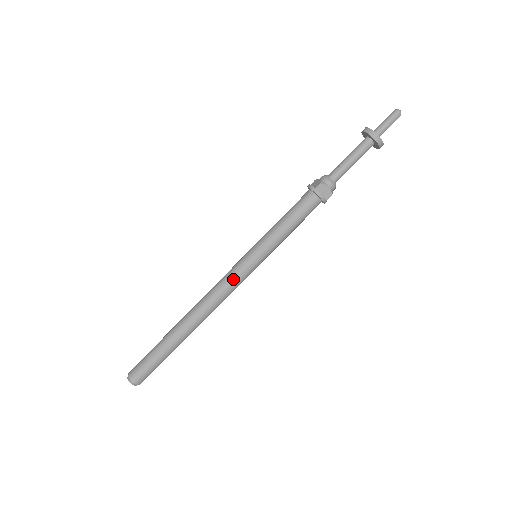
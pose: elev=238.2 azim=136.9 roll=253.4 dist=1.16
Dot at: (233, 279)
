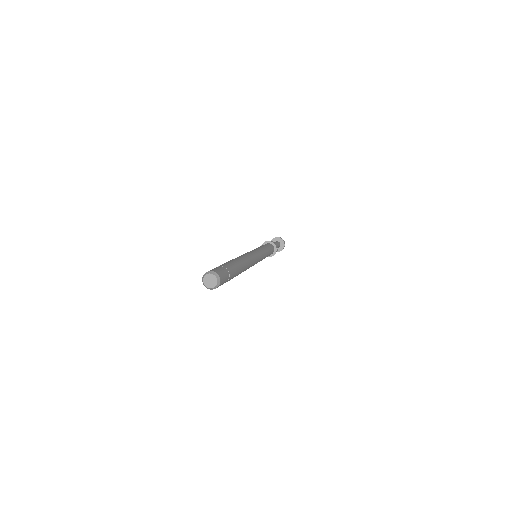
Dot at: (254, 253)
